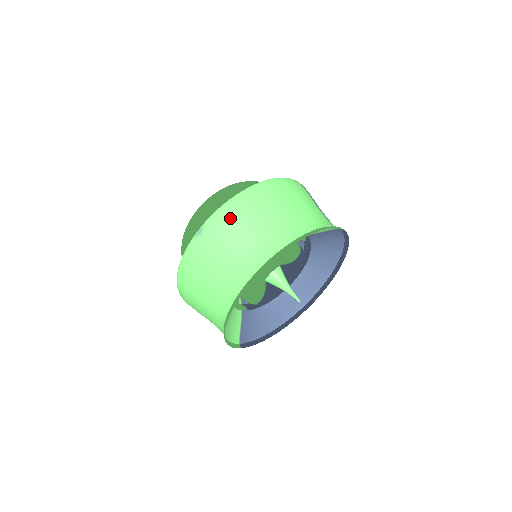
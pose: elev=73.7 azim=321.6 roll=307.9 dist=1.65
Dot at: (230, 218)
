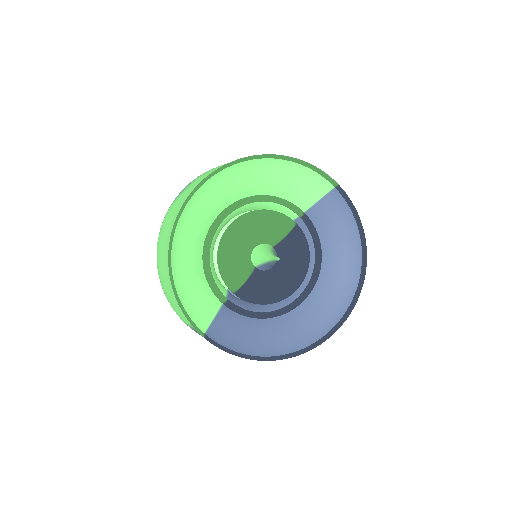
Dot at: (211, 171)
